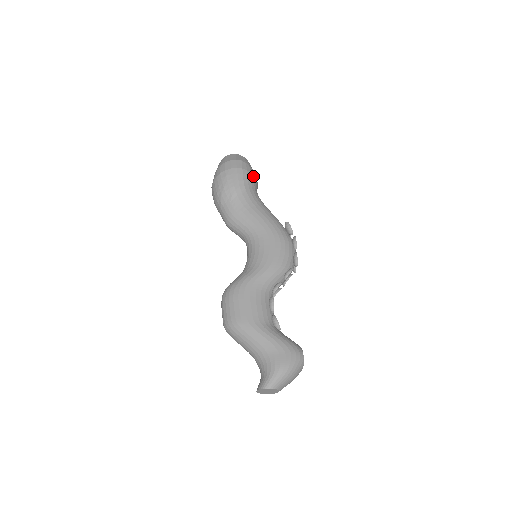
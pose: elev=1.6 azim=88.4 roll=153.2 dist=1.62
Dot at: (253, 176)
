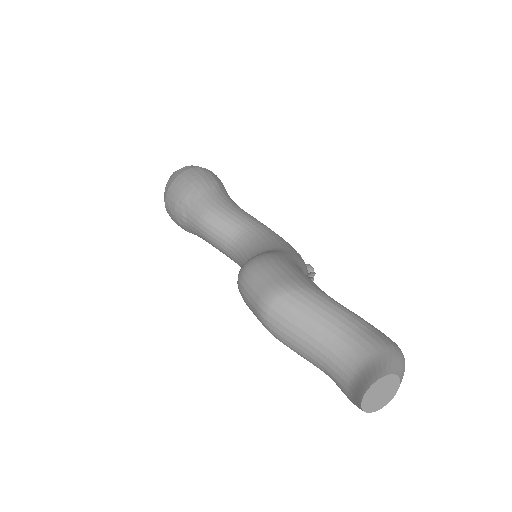
Dot at: occluded
